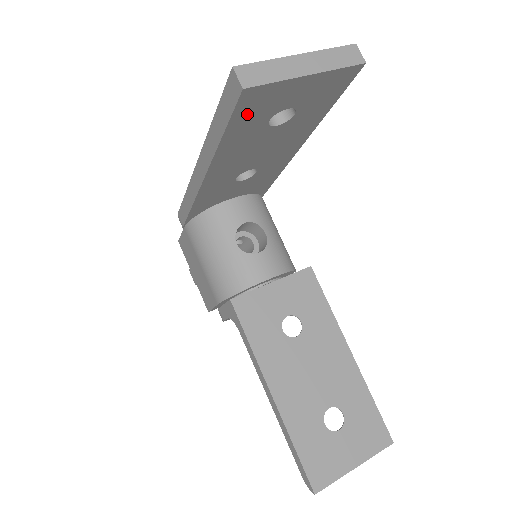
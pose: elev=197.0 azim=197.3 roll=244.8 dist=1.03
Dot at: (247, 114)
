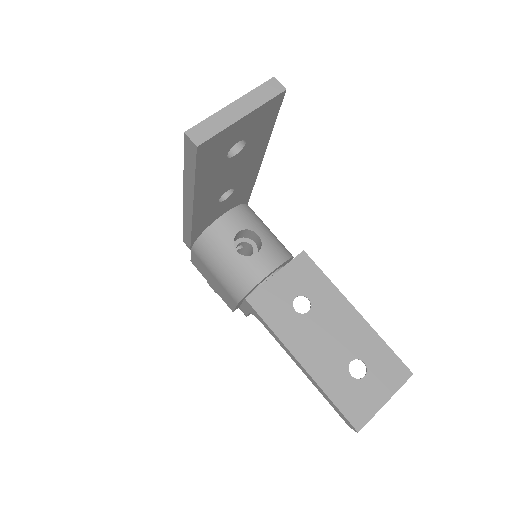
Dot at: (207, 159)
